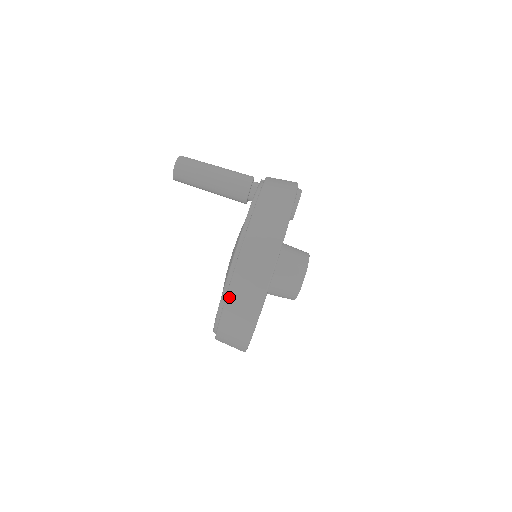
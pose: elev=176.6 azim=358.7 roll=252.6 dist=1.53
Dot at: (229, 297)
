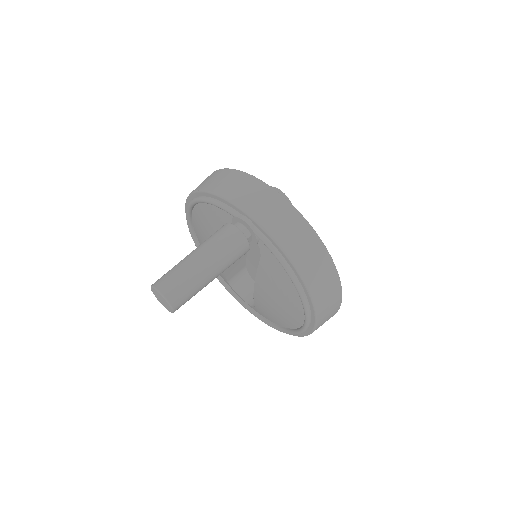
Dot at: occluded
